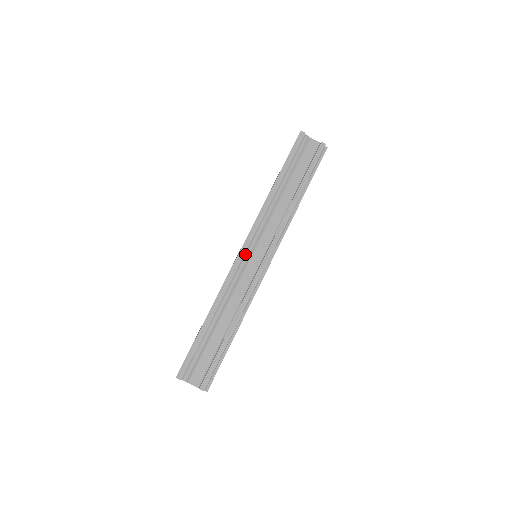
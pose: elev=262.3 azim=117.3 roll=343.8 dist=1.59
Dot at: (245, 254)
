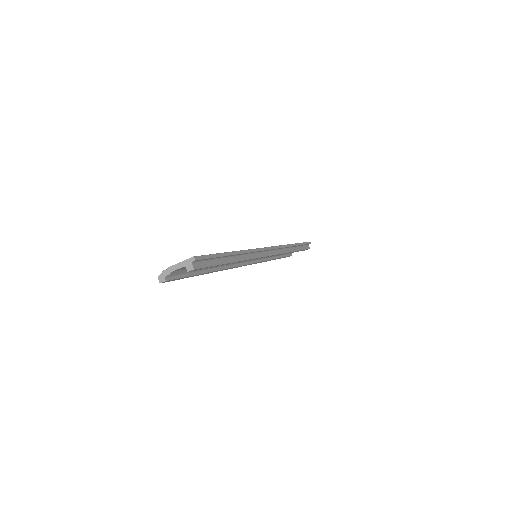
Dot at: (249, 261)
